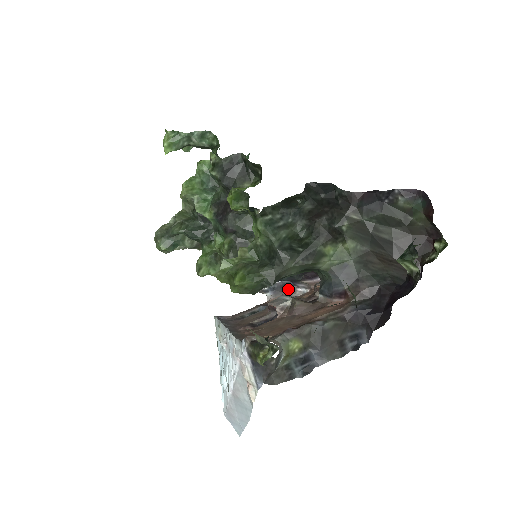
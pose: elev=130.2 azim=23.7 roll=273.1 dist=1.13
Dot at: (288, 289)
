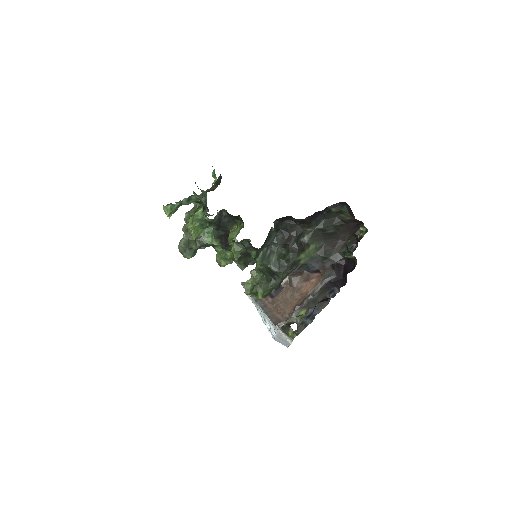
Dot at: occluded
